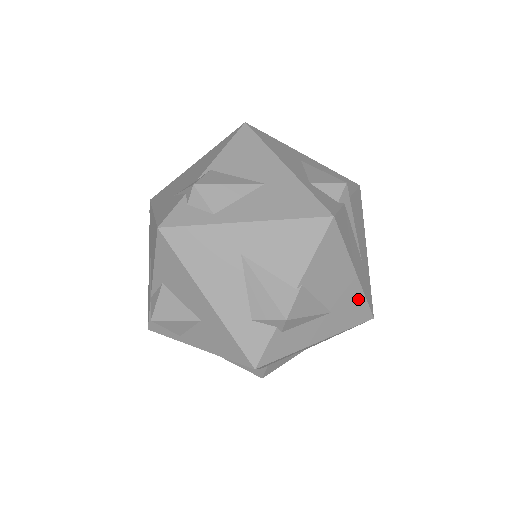
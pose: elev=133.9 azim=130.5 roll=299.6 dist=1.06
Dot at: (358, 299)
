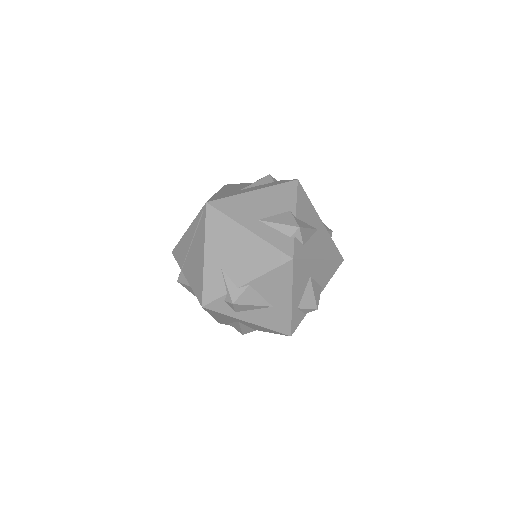
Dot at: occluded
